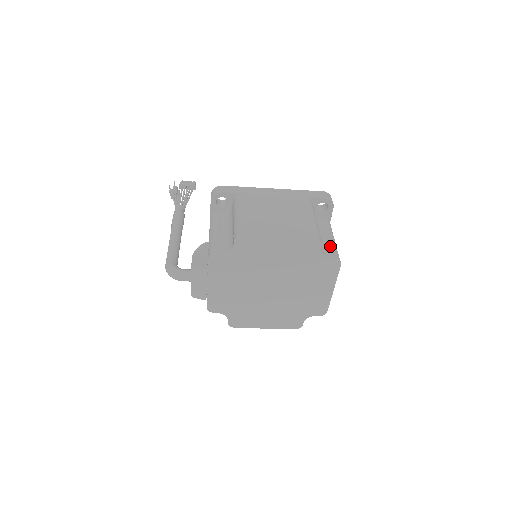
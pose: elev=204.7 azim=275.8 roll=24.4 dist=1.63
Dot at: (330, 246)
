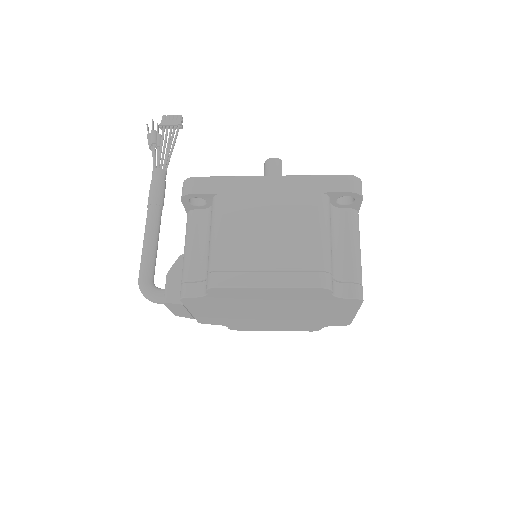
Dot at: (350, 272)
